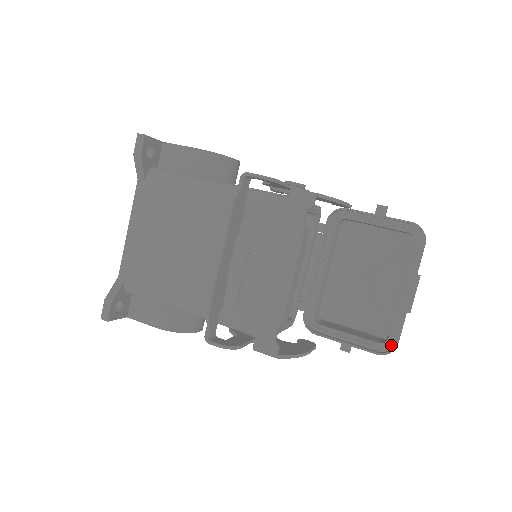
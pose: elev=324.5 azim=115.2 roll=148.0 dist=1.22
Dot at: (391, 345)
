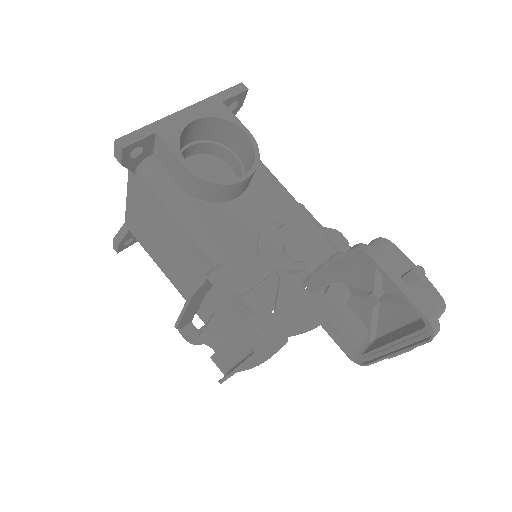
Dot at: (363, 359)
